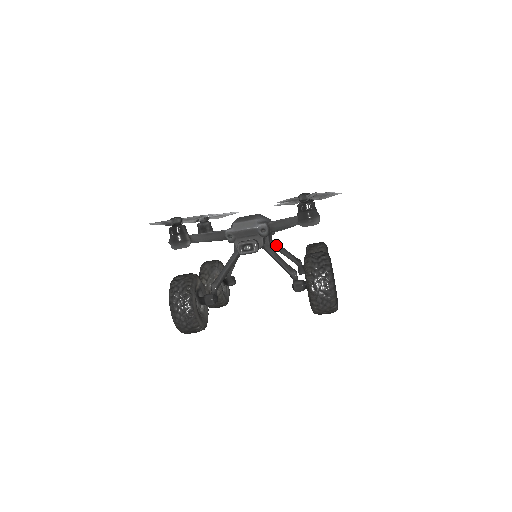
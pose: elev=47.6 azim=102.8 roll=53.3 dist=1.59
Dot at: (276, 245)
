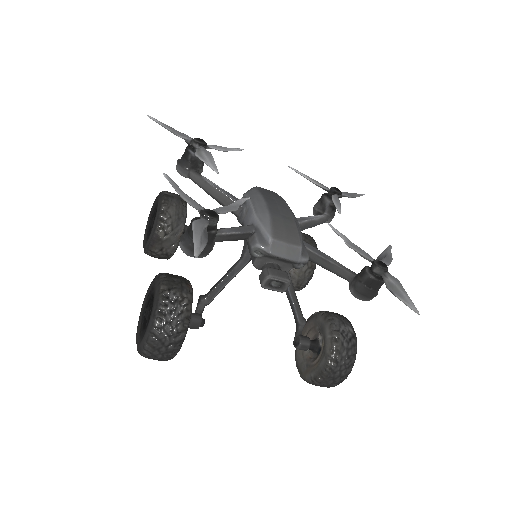
Dot at: occluded
